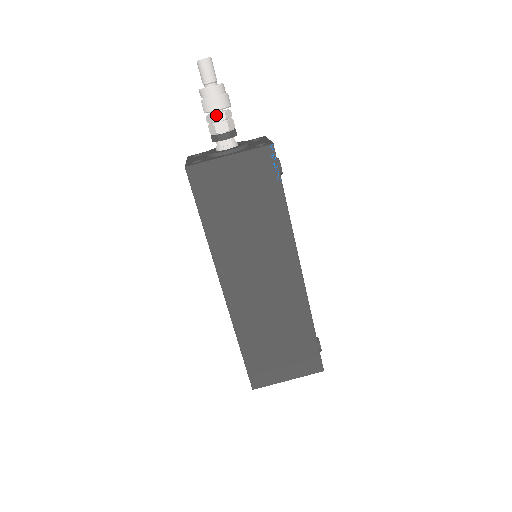
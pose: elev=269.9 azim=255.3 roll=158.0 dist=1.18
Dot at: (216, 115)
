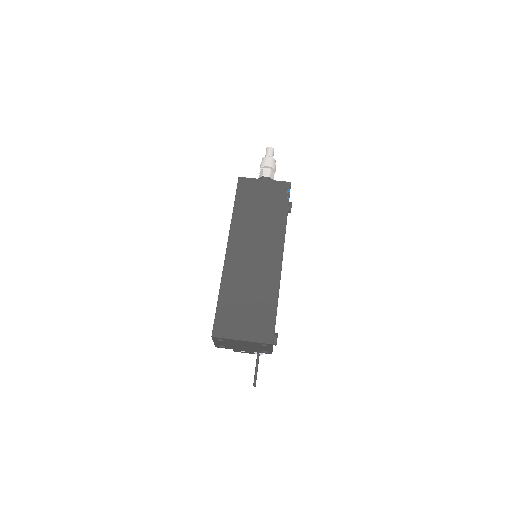
Dot at: (266, 169)
